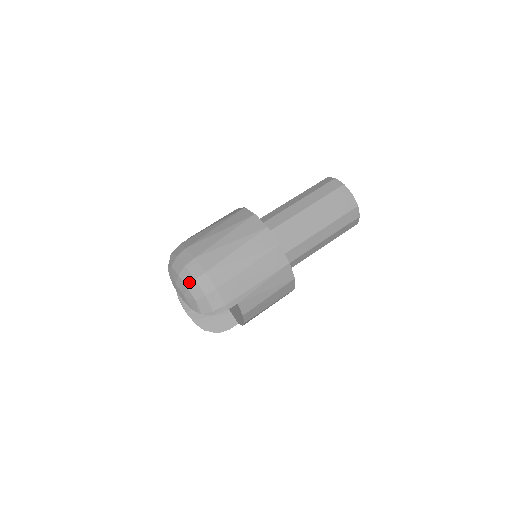
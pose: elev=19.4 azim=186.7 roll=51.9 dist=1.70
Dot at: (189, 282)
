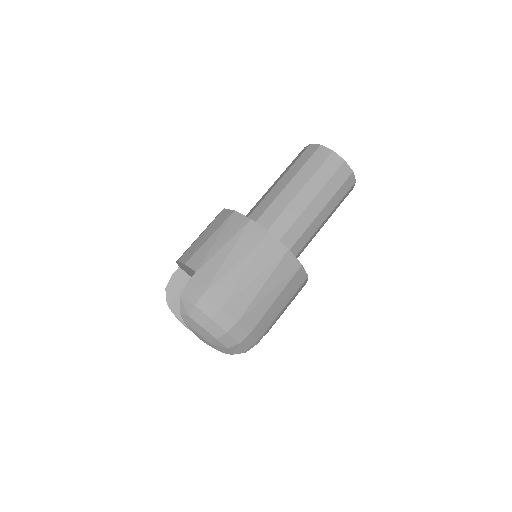
Dot at: (219, 335)
